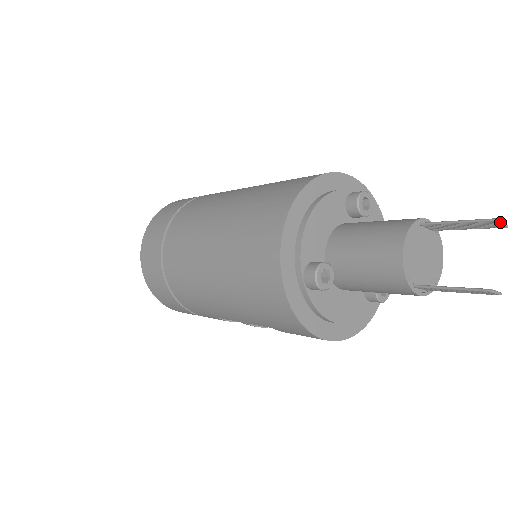
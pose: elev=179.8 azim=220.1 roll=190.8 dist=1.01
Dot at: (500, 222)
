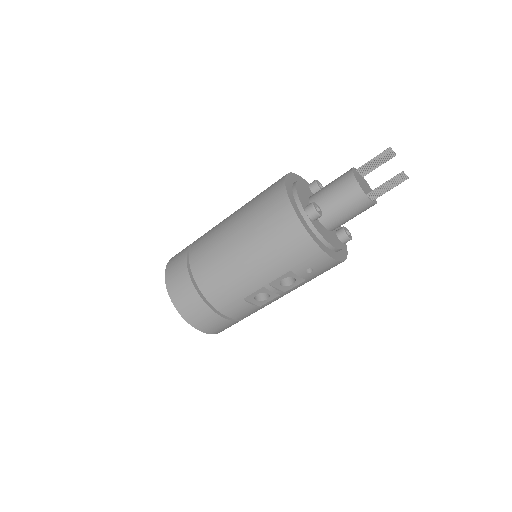
Dot at: (392, 150)
